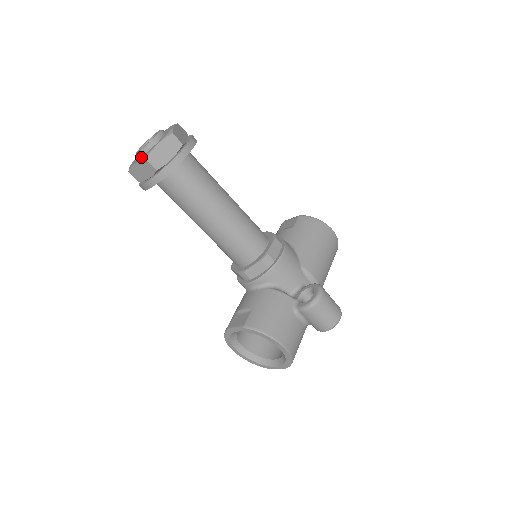
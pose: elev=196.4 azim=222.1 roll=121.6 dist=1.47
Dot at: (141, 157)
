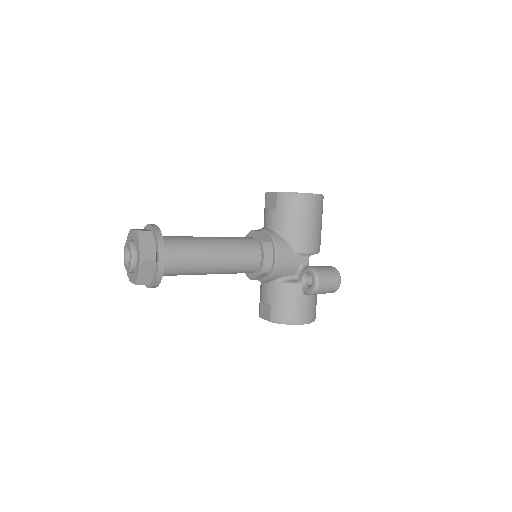
Dot at: (132, 276)
